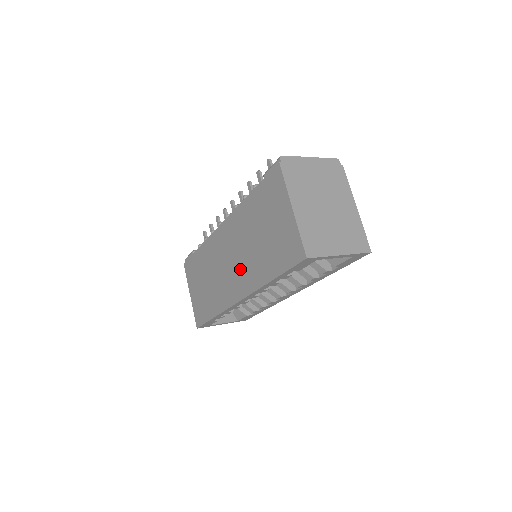
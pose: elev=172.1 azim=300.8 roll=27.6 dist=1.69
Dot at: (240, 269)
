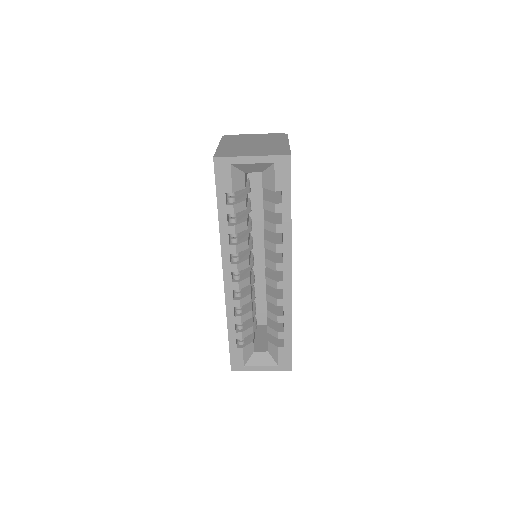
Dot at: occluded
